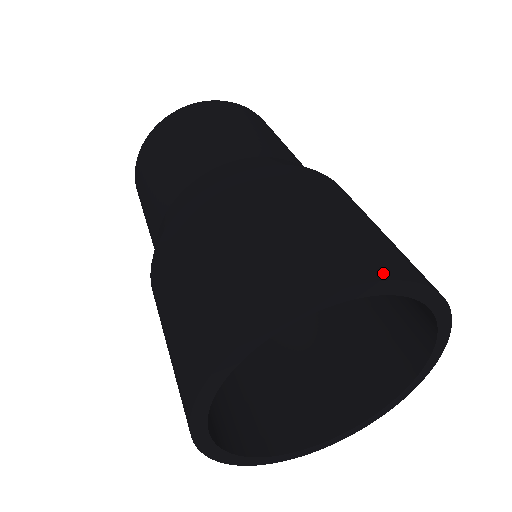
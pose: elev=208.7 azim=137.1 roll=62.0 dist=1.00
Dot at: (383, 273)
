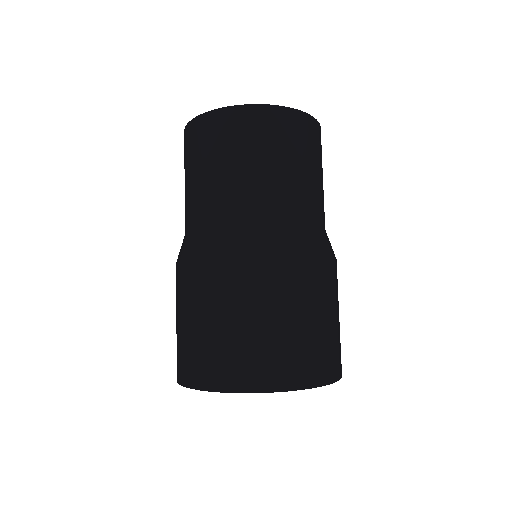
Dot at: (234, 387)
